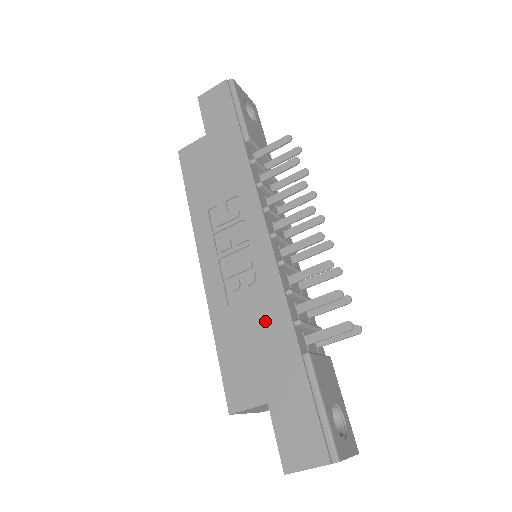
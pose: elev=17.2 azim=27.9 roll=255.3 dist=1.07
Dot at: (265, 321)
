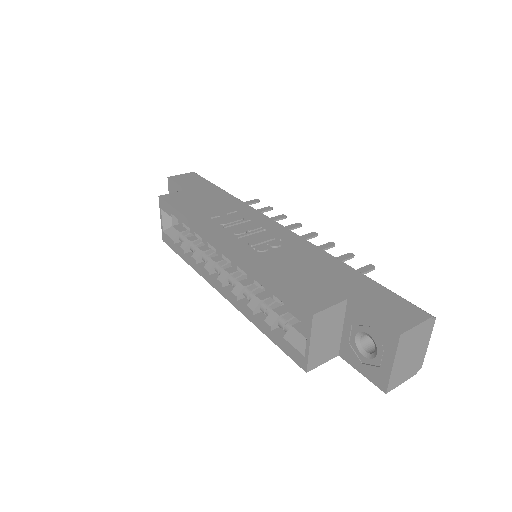
Dot at: (309, 259)
